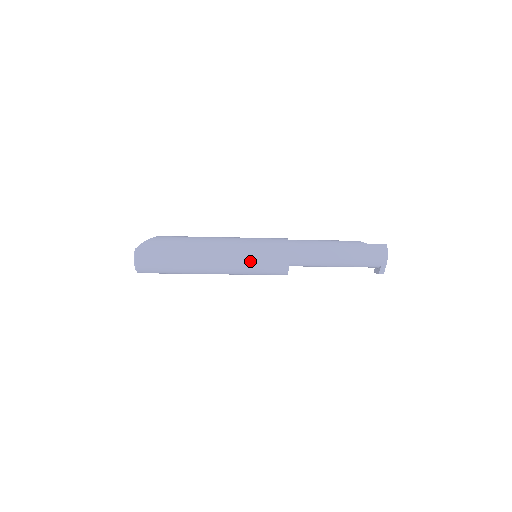
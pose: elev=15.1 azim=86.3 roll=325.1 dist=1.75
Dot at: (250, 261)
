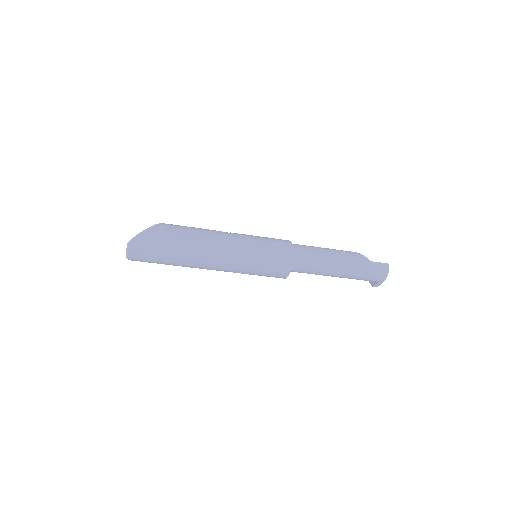
Dot at: (250, 267)
